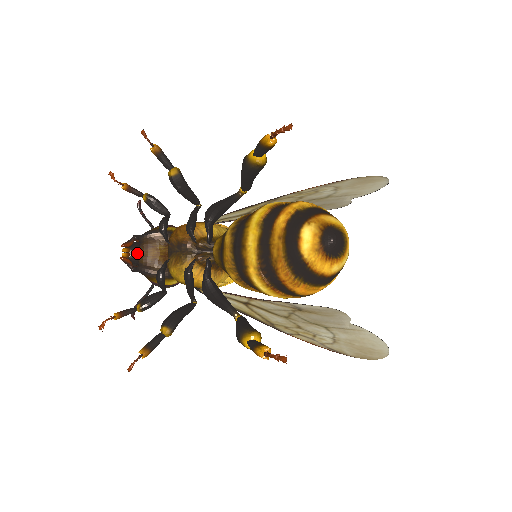
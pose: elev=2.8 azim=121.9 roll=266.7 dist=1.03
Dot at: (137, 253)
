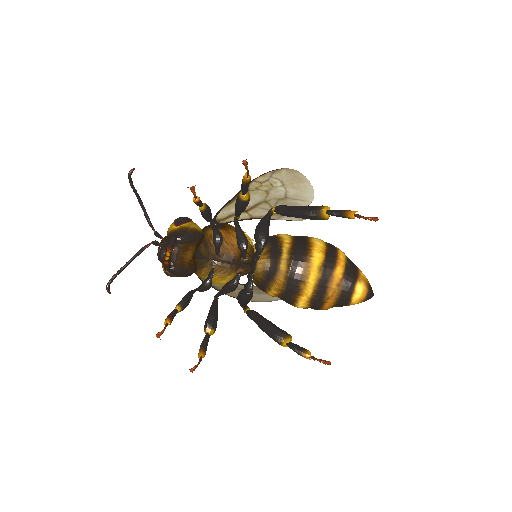
Dot at: (173, 254)
